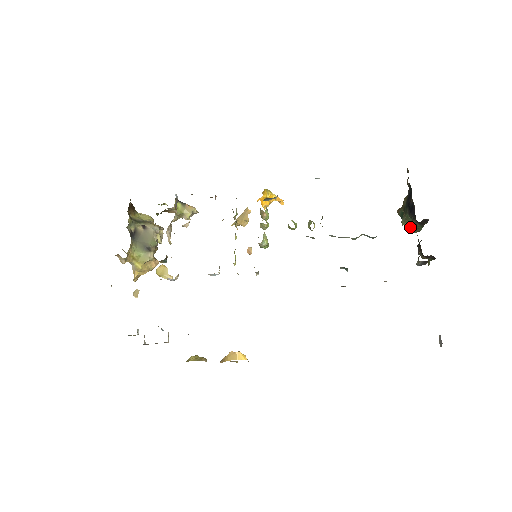
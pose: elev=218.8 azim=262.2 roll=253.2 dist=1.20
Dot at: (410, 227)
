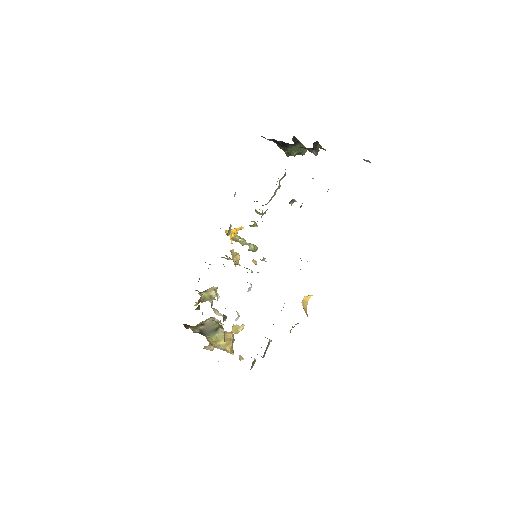
Dot at: (299, 152)
